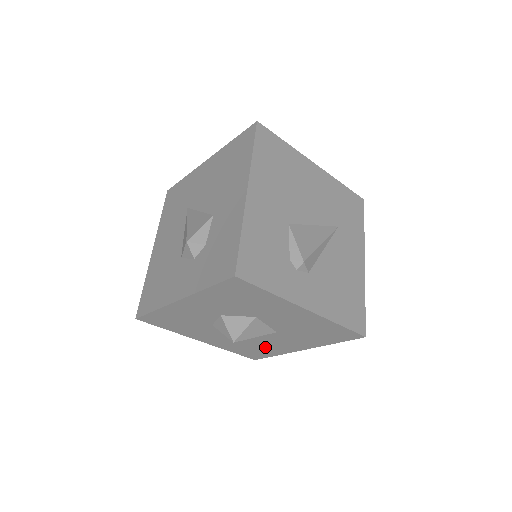
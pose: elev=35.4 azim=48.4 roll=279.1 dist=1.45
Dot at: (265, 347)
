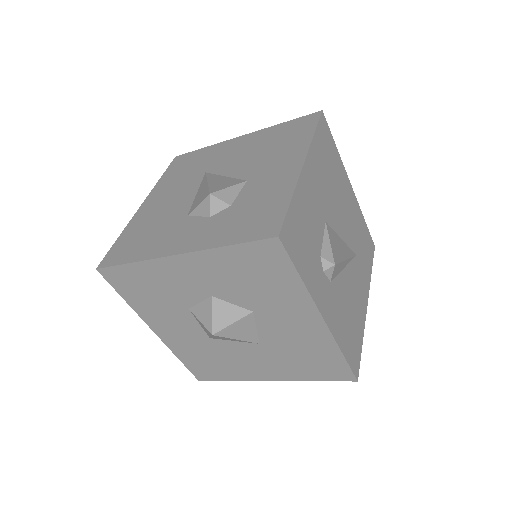
Dot at: (227, 364)
